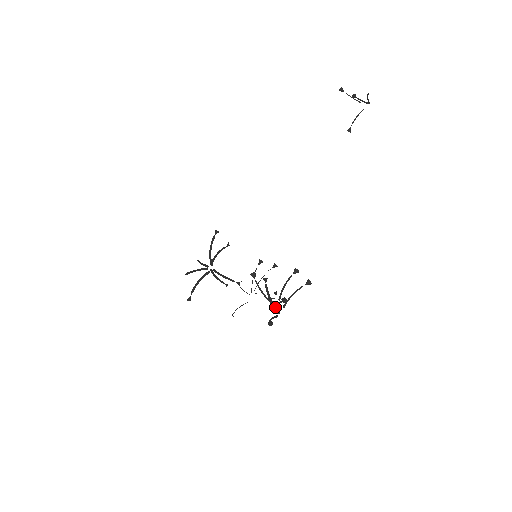
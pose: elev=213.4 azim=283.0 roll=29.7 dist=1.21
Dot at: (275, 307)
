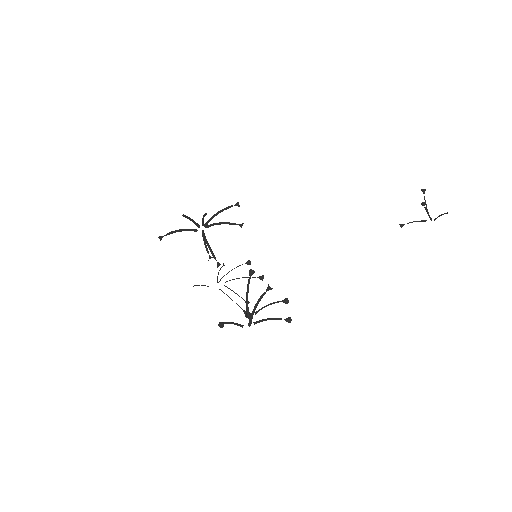
Dot at: (252, 318)
